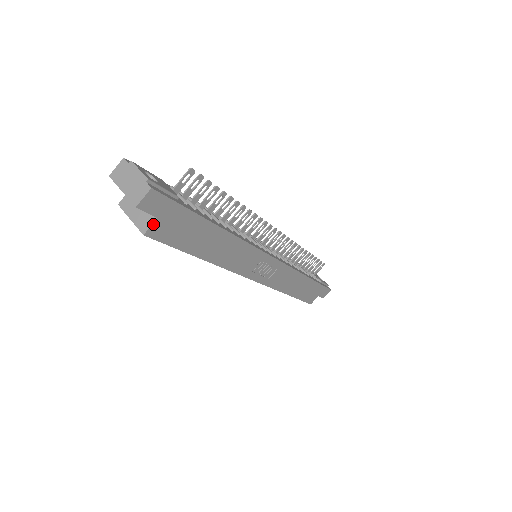
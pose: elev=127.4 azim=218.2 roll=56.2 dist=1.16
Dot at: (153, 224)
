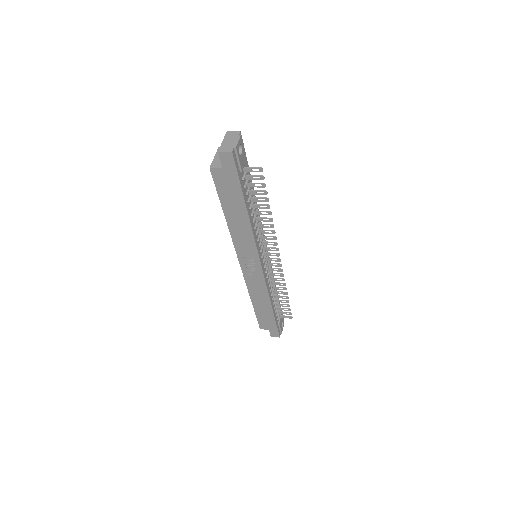
Dot at: (218, 168)
